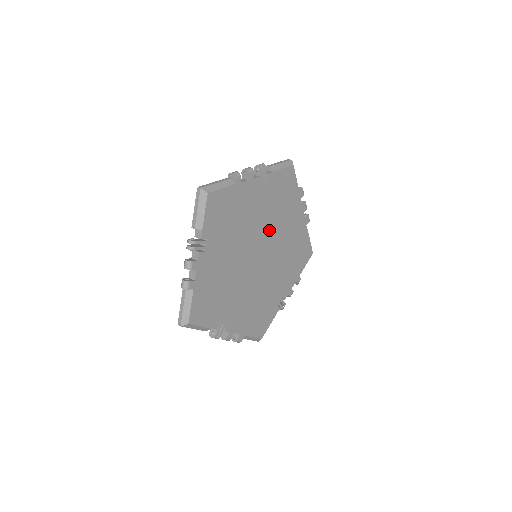
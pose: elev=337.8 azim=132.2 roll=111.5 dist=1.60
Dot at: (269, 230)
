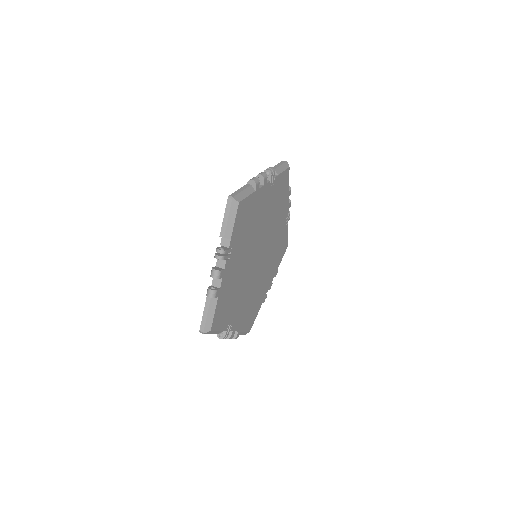
Dot at: (268, 230)
